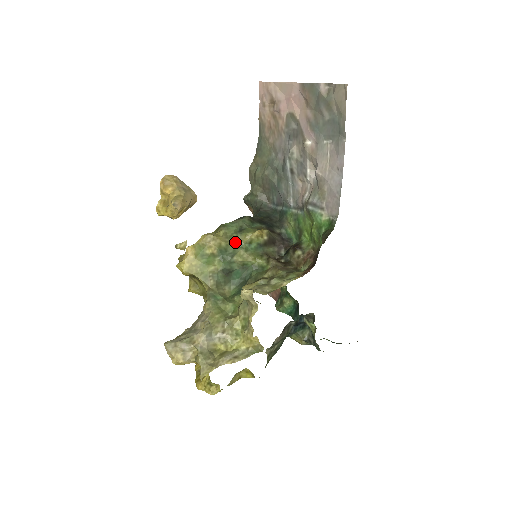
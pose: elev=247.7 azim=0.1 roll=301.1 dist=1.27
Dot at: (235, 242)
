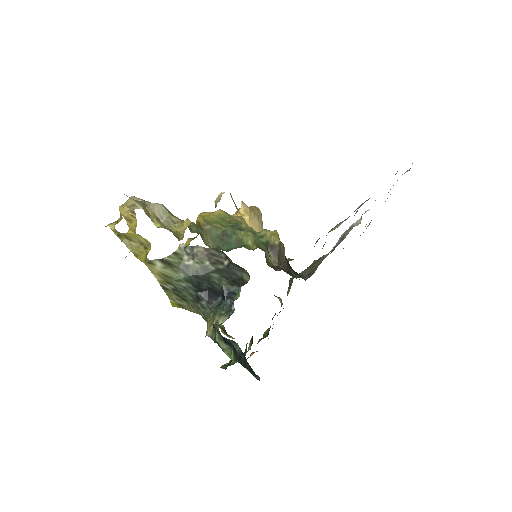
Dot at: occluded
